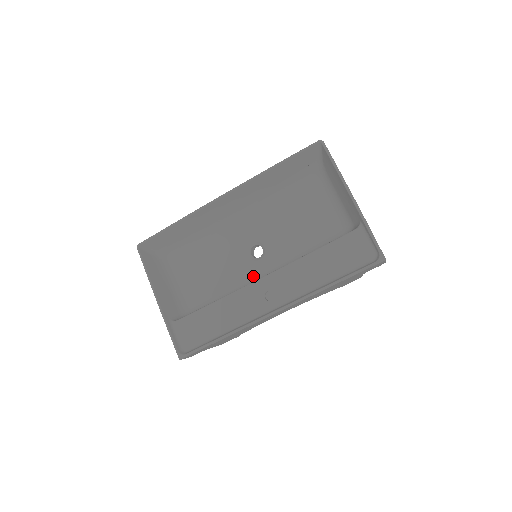
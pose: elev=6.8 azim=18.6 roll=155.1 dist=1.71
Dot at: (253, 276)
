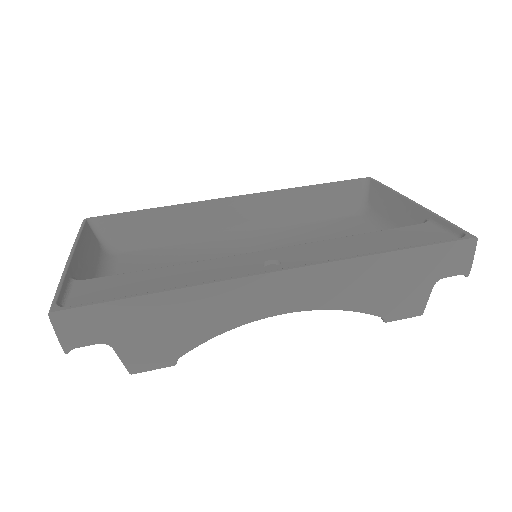
Dot at: occluded
